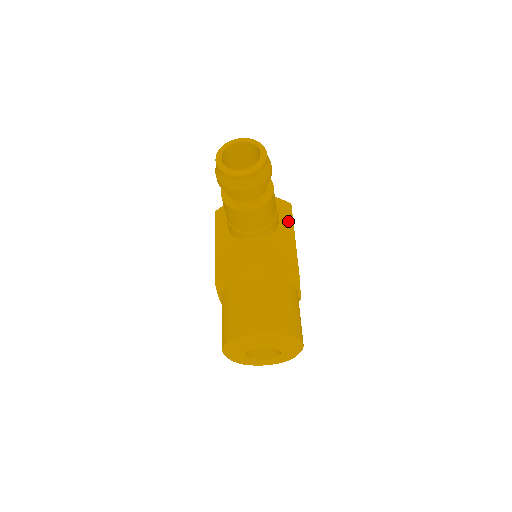
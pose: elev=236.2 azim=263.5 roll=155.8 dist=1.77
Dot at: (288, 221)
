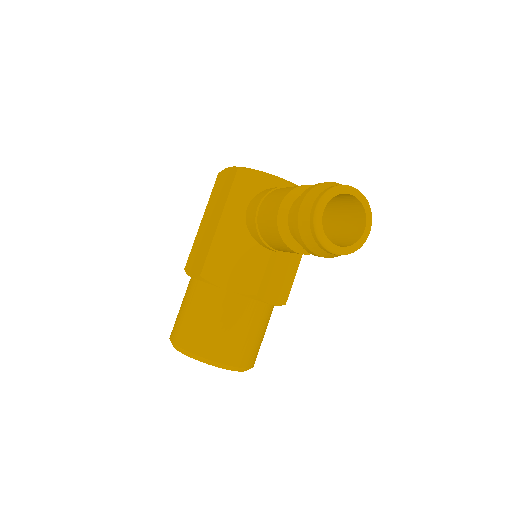
Dot at: occluded
